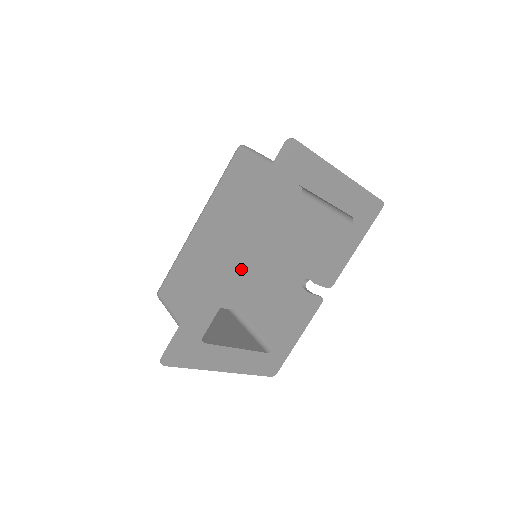
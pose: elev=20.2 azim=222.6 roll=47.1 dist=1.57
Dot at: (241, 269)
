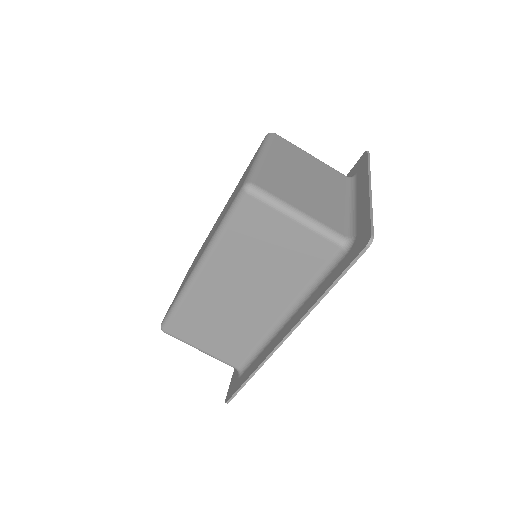
Dot at: occluded
